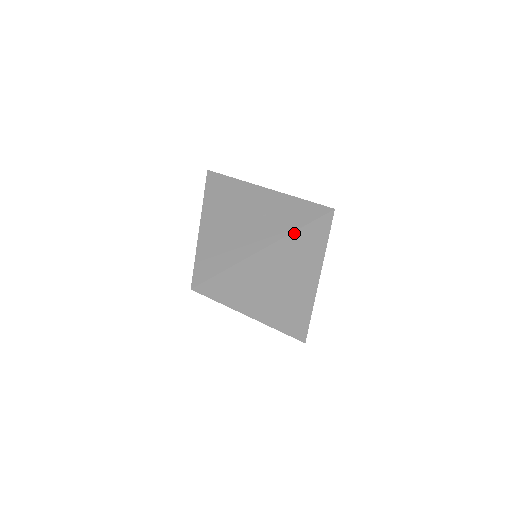
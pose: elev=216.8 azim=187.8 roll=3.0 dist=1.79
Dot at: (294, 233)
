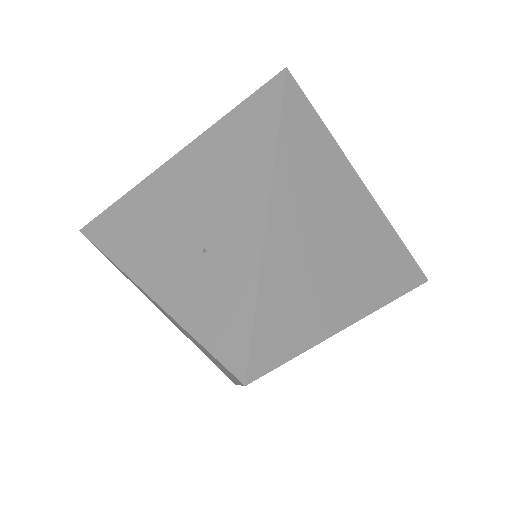
Dot at: (182, 326)
